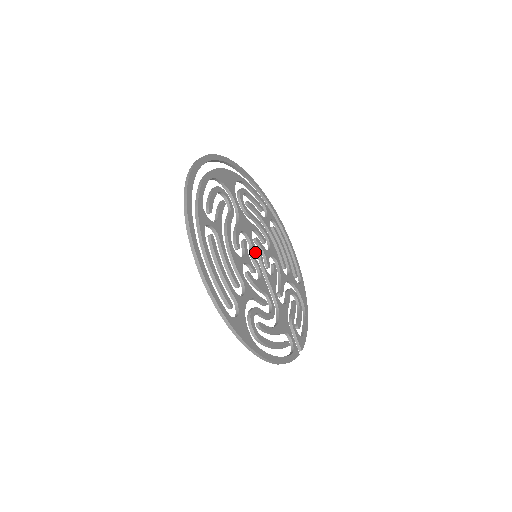
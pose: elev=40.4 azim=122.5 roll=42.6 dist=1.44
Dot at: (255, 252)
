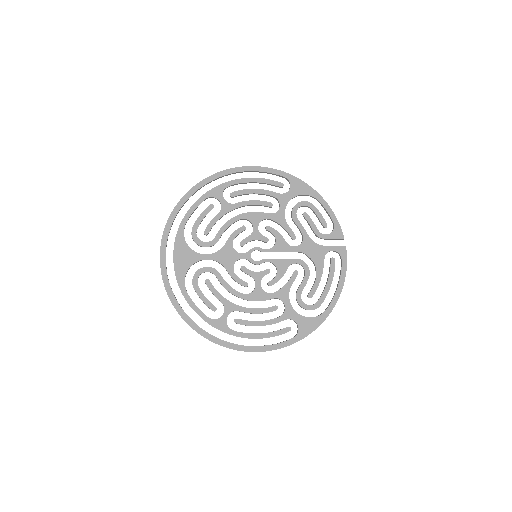
Dot at: occluded
